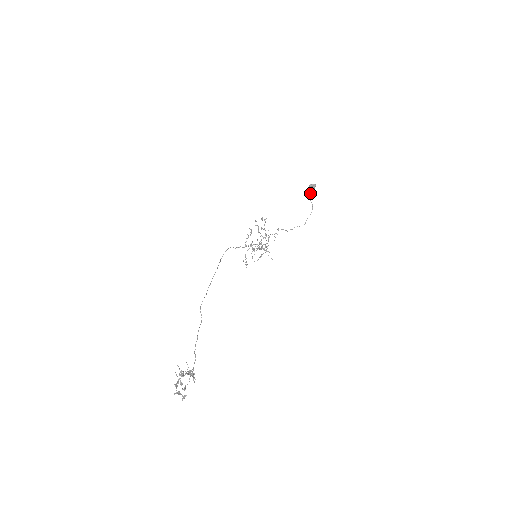
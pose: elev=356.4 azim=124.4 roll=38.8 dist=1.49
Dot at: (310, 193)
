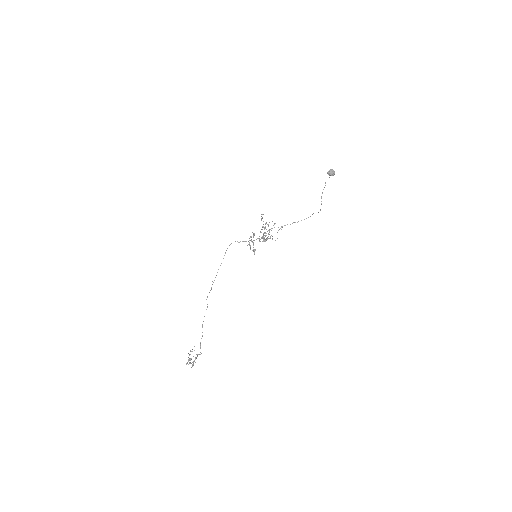
Dot at: (324, 187)
